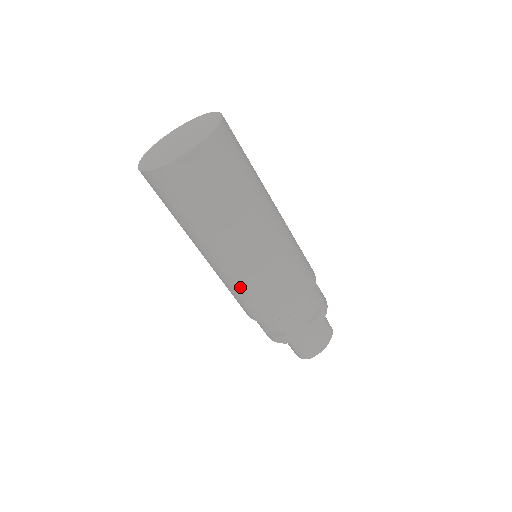
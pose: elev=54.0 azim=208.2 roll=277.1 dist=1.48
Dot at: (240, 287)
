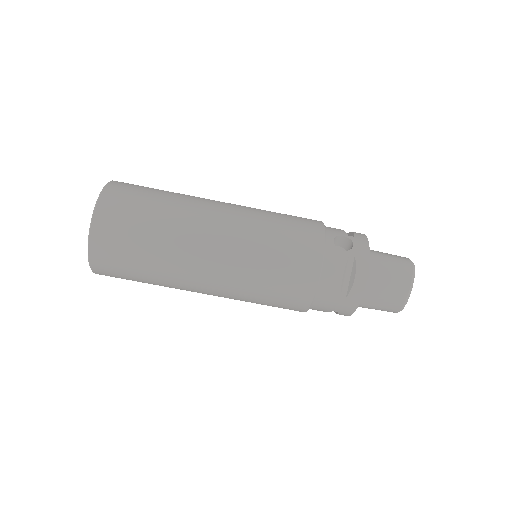
Dot at: occluded
